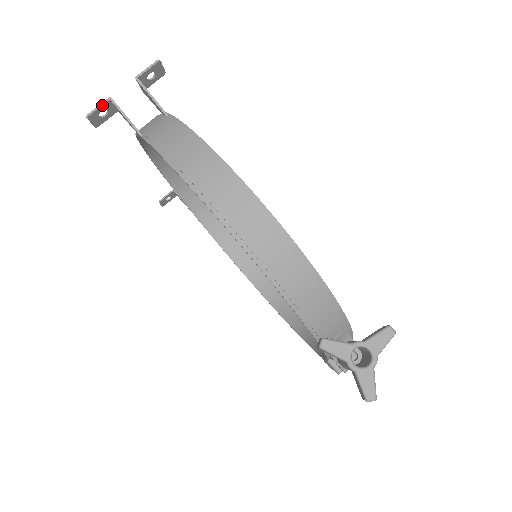
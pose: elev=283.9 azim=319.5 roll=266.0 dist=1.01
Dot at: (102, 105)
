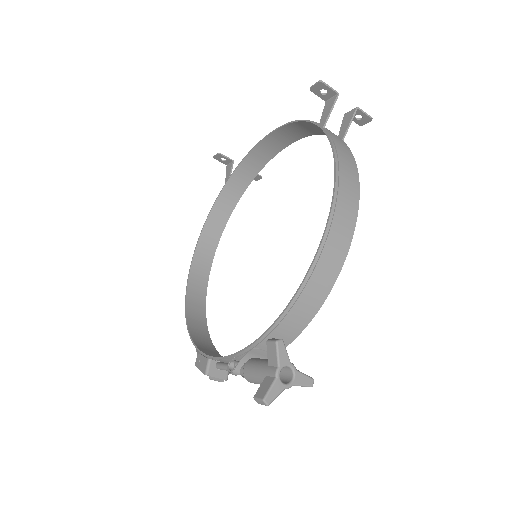
Dot at: (332, 89)
